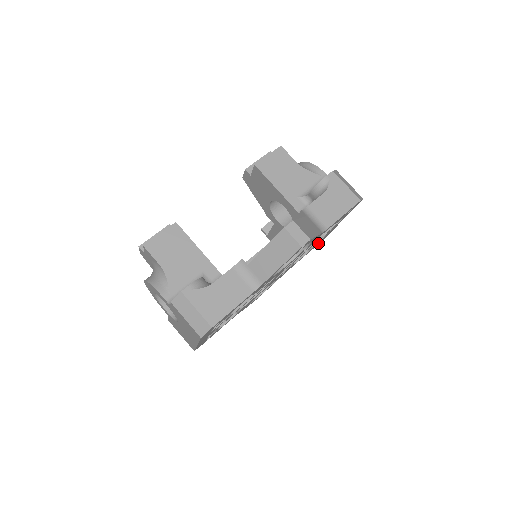
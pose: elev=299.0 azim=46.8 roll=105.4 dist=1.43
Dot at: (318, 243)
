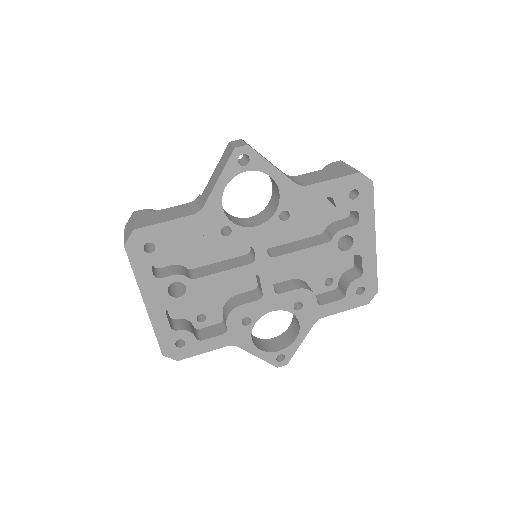
Dot at: (363, 293)
